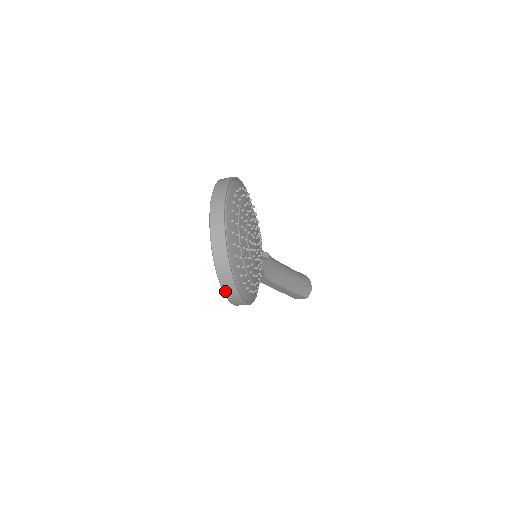
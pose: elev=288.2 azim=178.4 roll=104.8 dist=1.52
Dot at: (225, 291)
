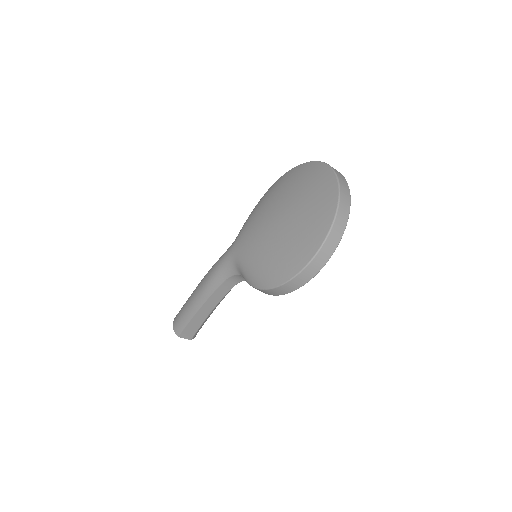
Dot at: (314, 260)
